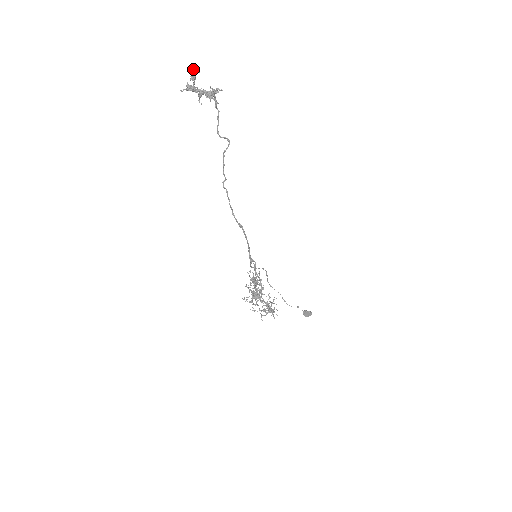
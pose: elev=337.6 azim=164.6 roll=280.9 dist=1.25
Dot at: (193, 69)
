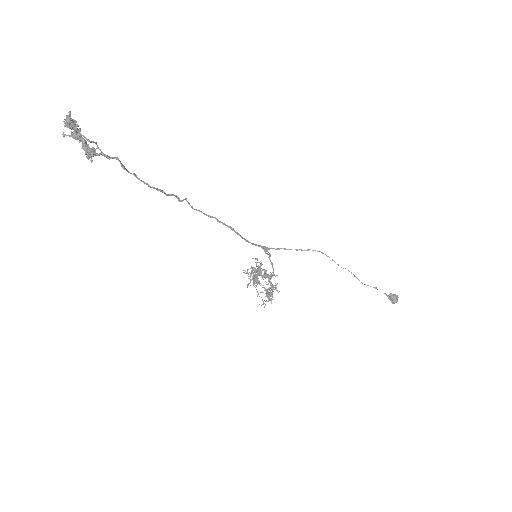
Dot at: (66, 115)
